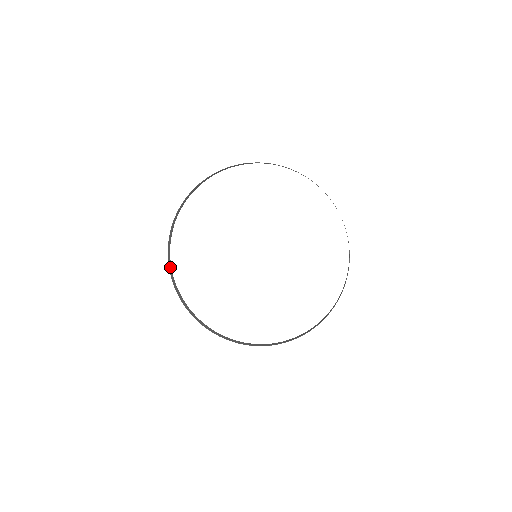
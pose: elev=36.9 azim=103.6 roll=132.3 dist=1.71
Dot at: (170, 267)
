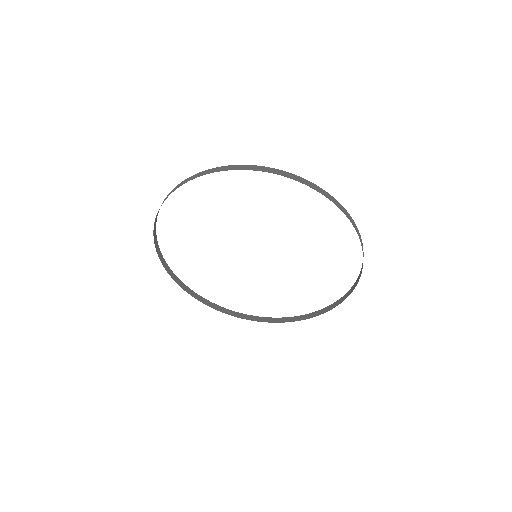
Dot at: (164, 262)
